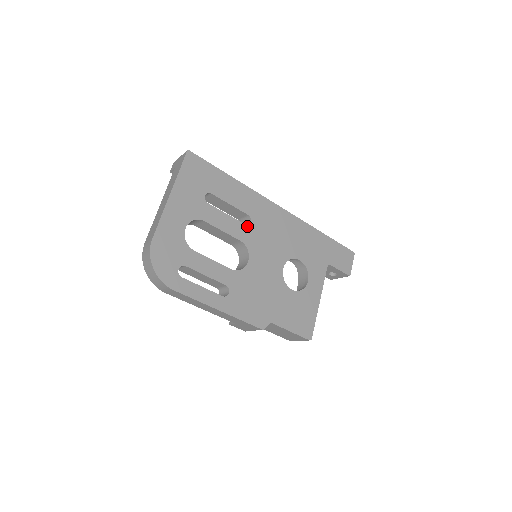
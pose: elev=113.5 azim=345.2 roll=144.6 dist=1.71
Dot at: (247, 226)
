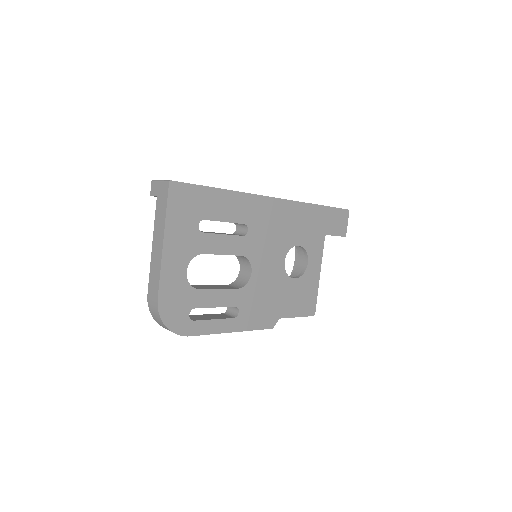
Dot at: (245, 237)
